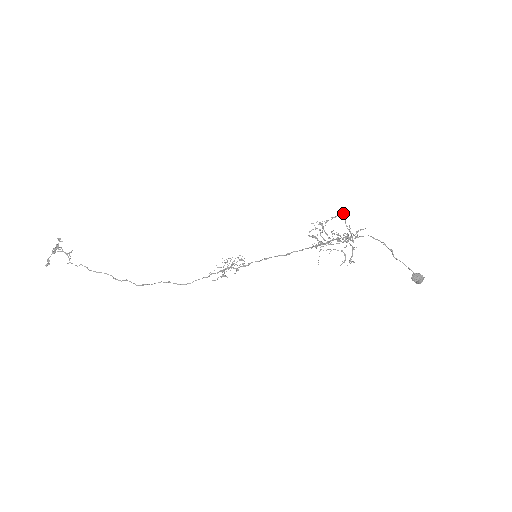
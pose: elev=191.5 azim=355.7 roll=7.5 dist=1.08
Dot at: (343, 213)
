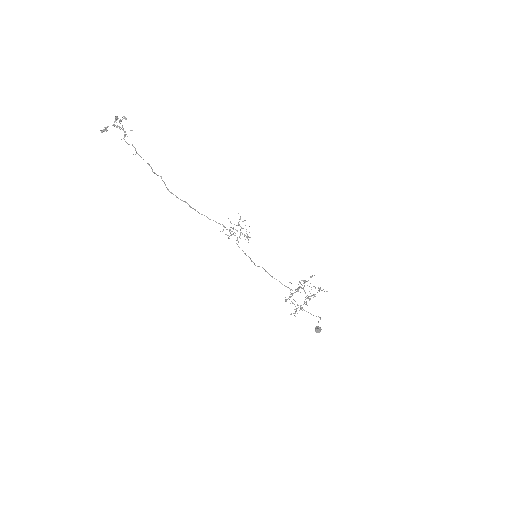
Dot at: (321, 290)
